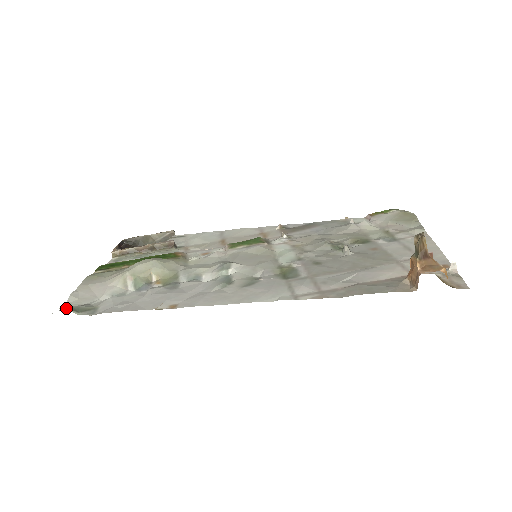
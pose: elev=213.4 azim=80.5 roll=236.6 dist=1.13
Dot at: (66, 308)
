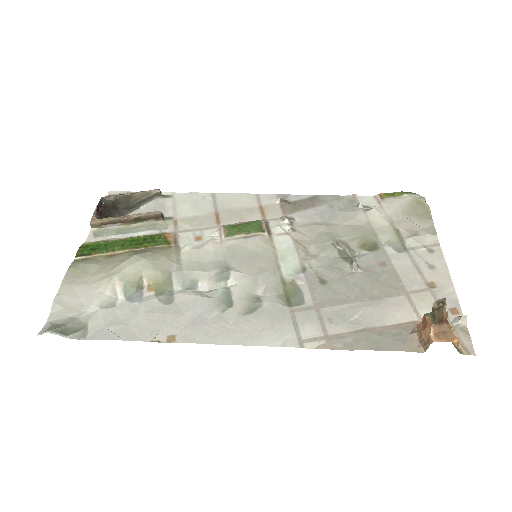
Dot at: (53, 331)
